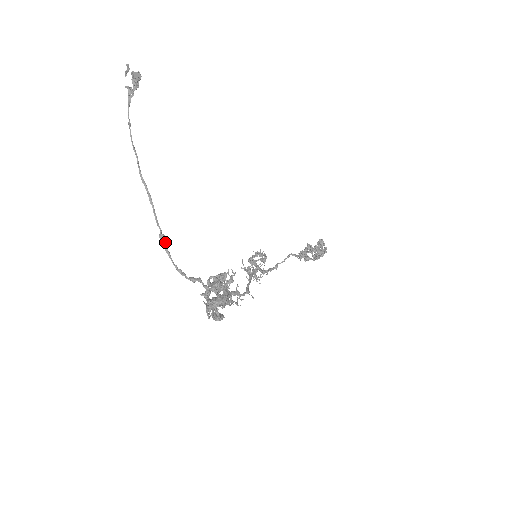
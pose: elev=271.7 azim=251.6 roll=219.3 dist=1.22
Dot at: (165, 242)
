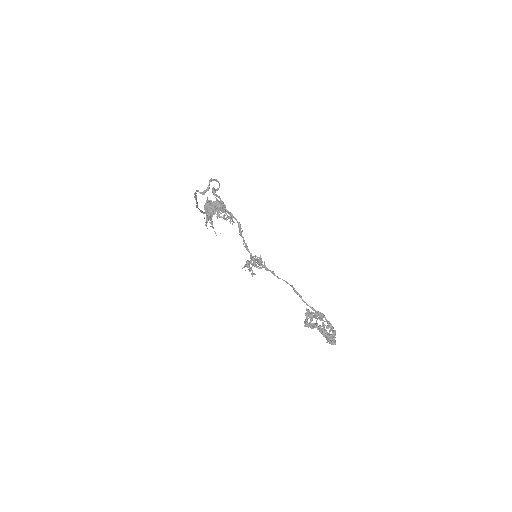
Dot at: occluded
